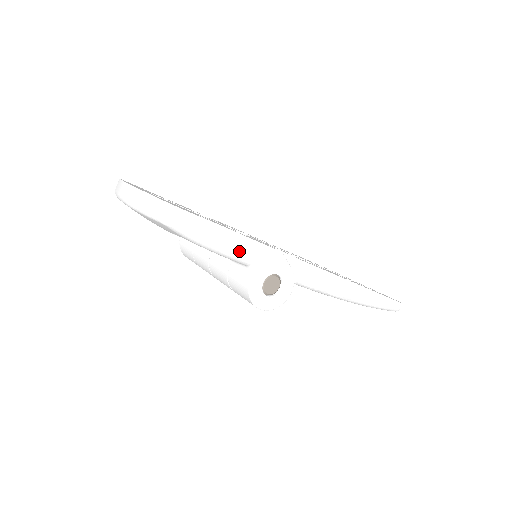
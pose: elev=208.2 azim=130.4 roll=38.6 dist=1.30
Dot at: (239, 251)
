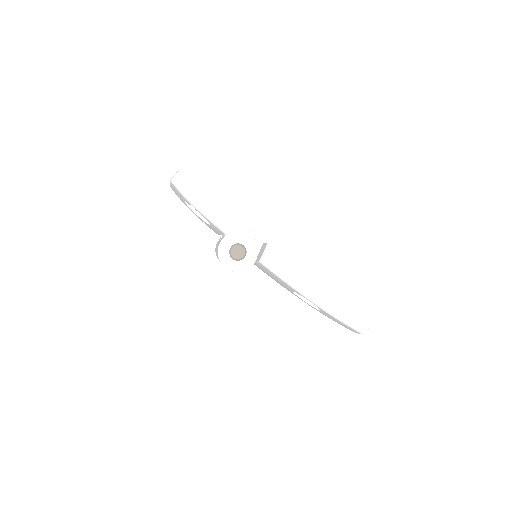
Dot at: (217, 216)
